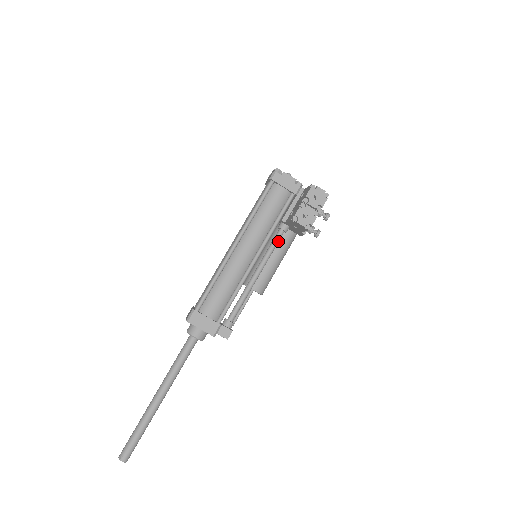
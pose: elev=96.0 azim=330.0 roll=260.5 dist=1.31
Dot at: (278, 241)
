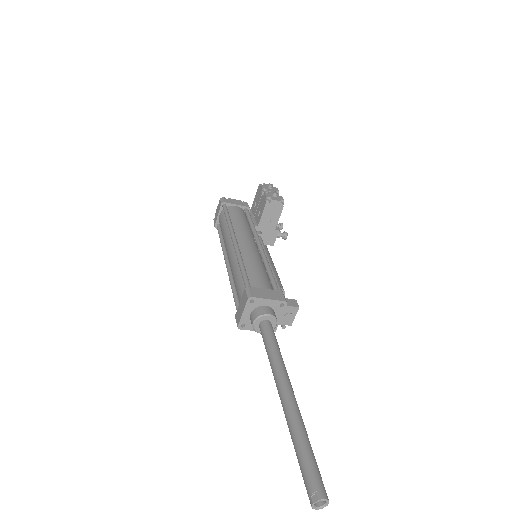
Dot at: (263, 243)
